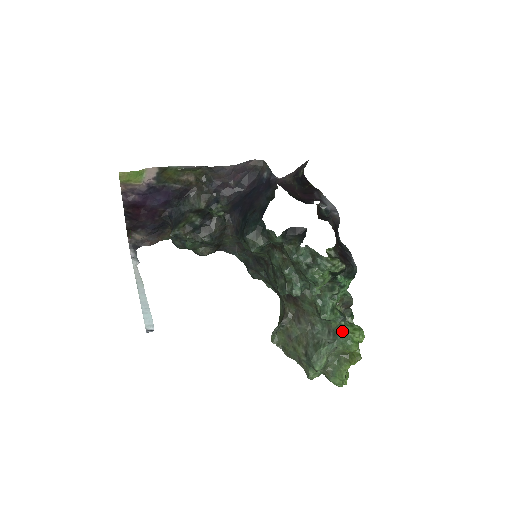
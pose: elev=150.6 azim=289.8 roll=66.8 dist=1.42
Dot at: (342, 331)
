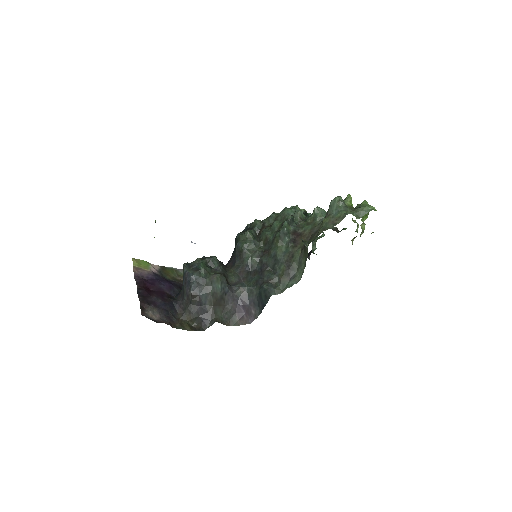
Dot at: occluded
